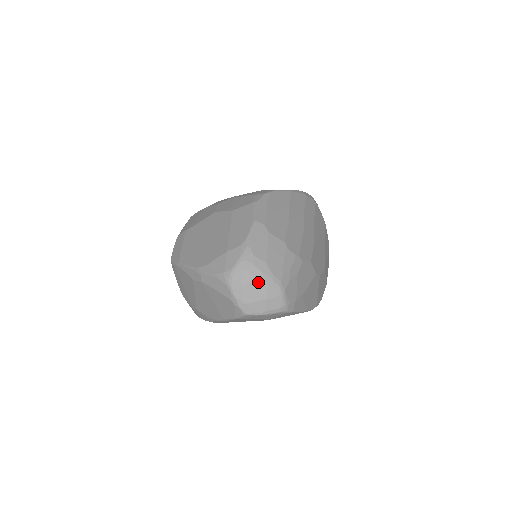
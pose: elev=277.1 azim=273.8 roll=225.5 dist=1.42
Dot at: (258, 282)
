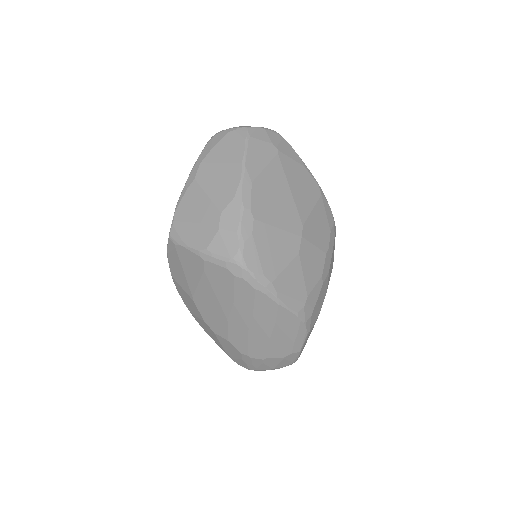
Dot at: occluded
